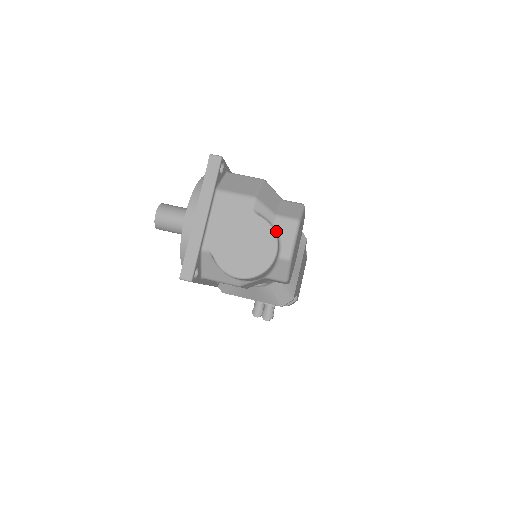
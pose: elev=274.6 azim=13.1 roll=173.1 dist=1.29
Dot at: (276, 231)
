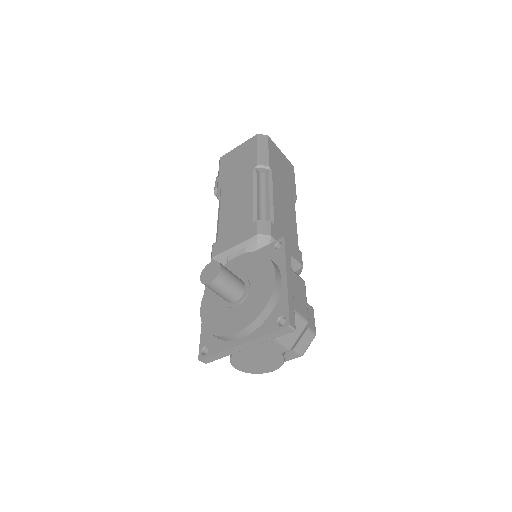
Dot at: (284, 355)
